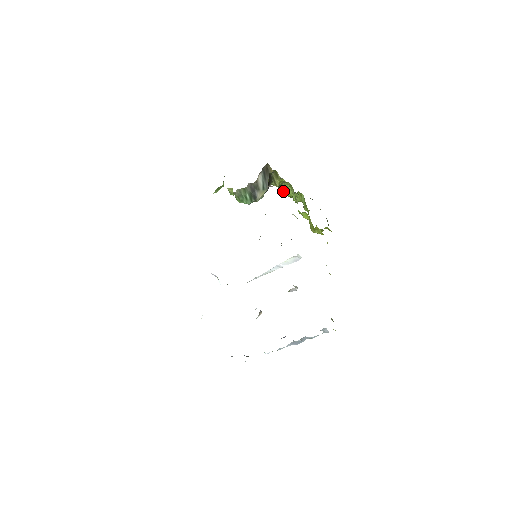
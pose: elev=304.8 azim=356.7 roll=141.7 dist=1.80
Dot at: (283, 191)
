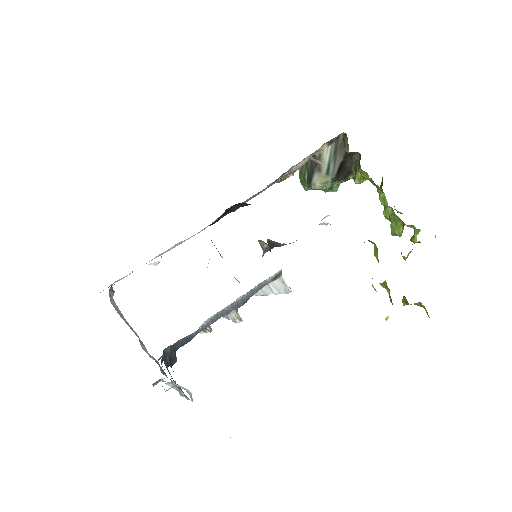
Dot at: (384, 207)
